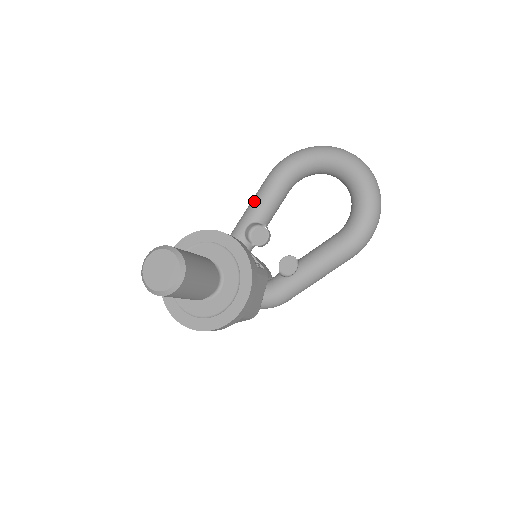
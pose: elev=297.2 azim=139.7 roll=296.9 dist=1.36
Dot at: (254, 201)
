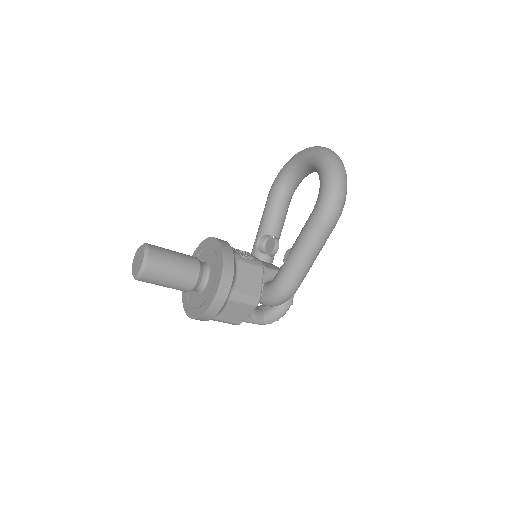
Dot at: occluded
